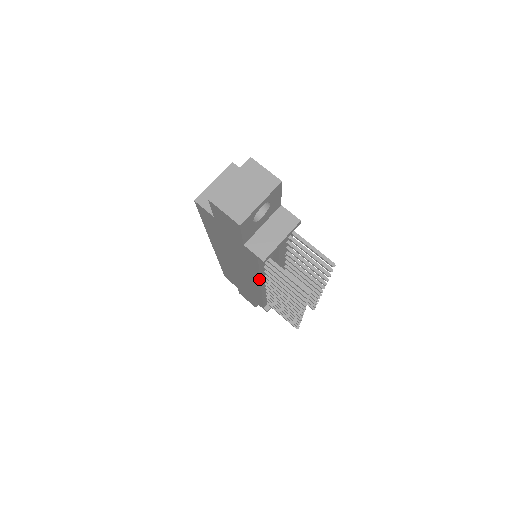
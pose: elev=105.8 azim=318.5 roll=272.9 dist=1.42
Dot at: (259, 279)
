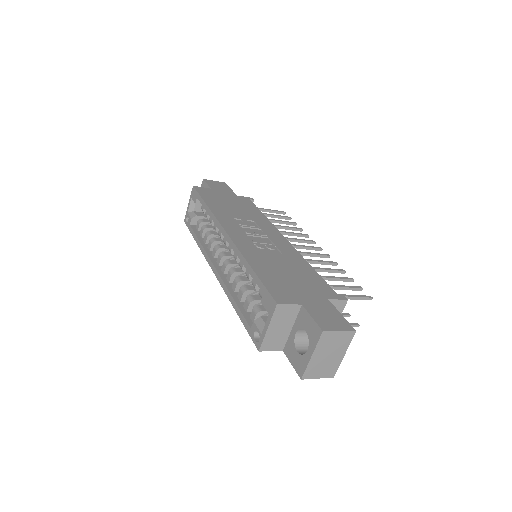
Dot at: occluded
